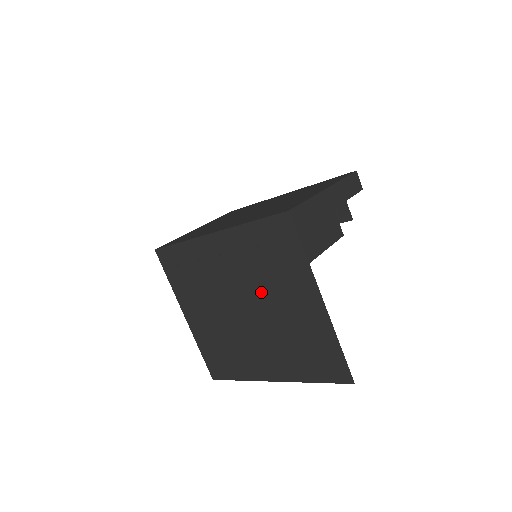
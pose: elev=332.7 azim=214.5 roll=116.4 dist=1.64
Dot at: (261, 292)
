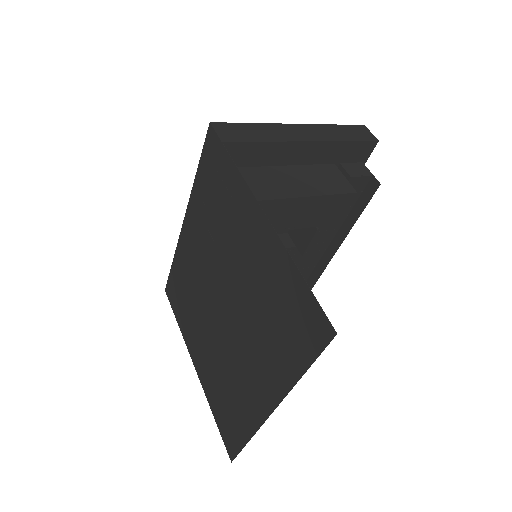
Dot at: (223, 260)
